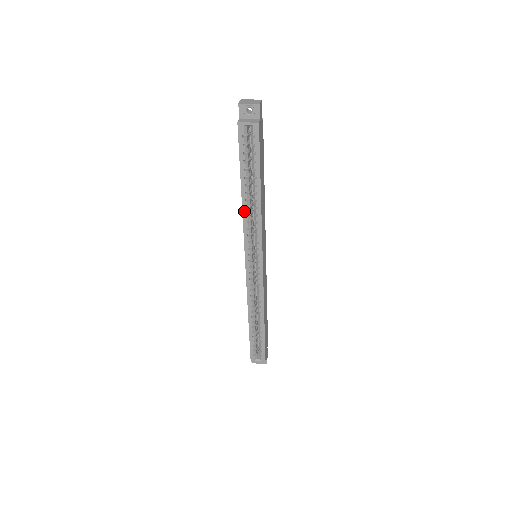
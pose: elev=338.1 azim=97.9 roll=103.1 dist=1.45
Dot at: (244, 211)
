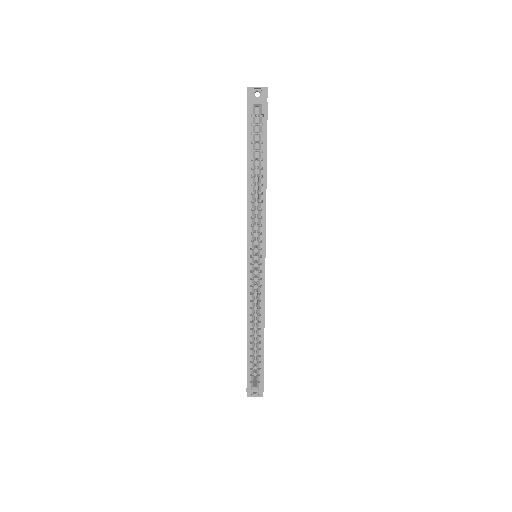
Dot at: (249, 197)
